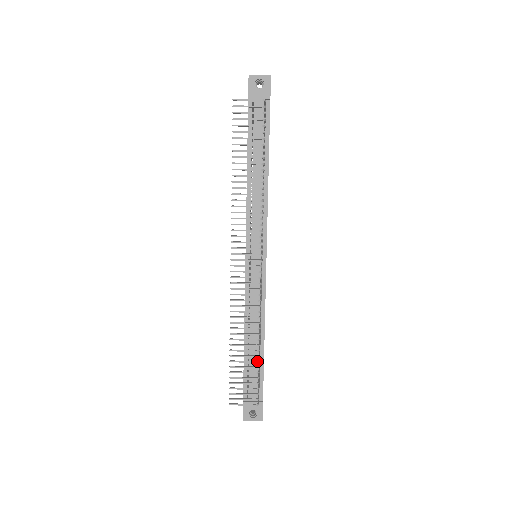
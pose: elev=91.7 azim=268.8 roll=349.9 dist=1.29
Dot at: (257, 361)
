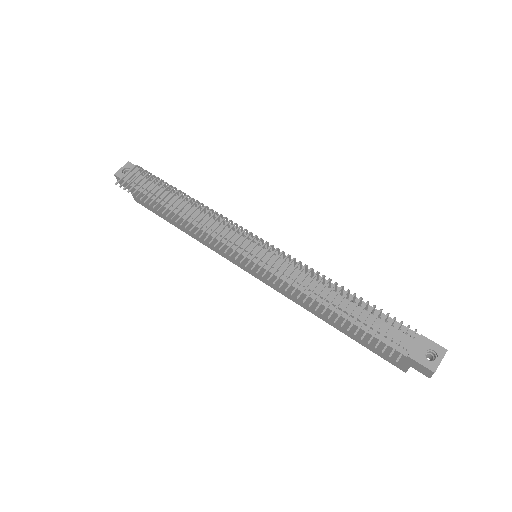
Dot at: (359, 298)
